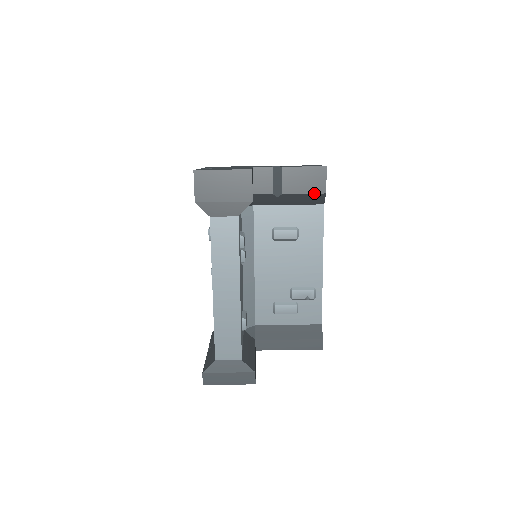
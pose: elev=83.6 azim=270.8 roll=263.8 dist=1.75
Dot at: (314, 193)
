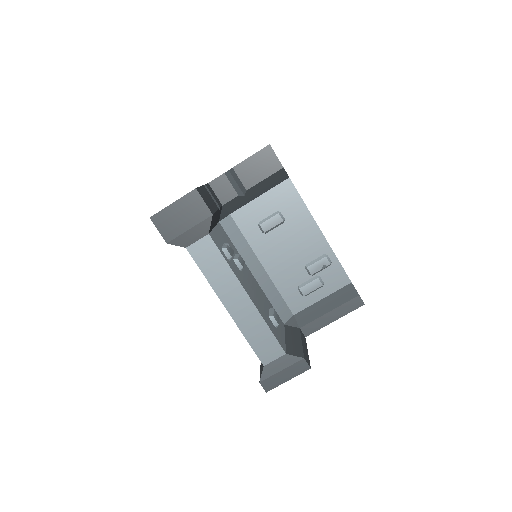
Dot at: (273, 173)
